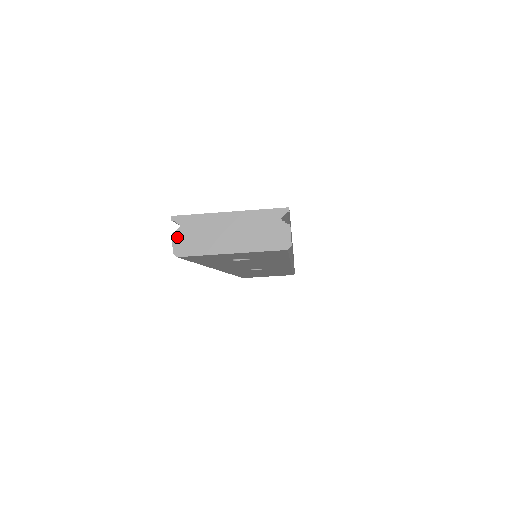
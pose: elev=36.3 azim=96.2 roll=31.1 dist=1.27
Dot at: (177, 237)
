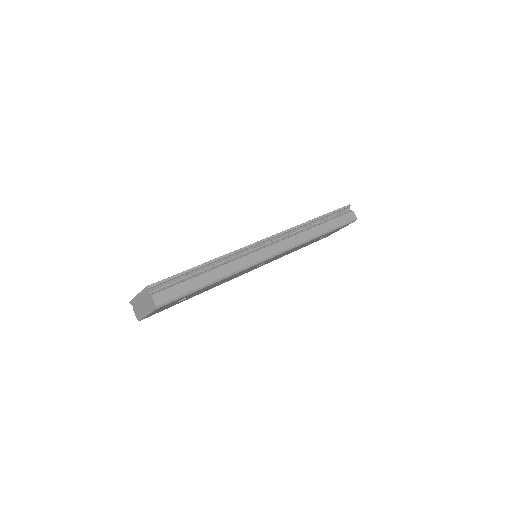
Dot at: (135, 312)
